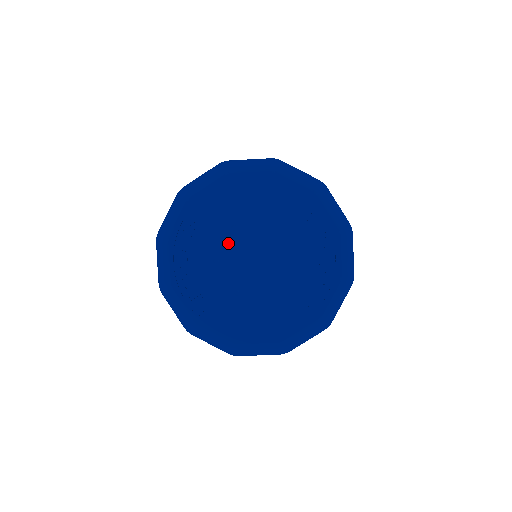
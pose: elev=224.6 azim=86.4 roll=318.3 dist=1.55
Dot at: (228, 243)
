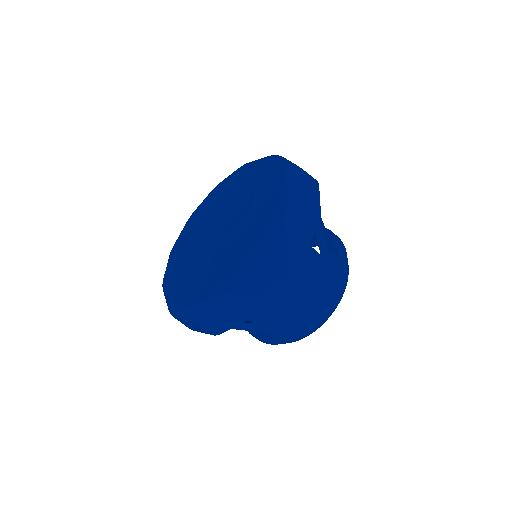
Dot at: (201, 239)
